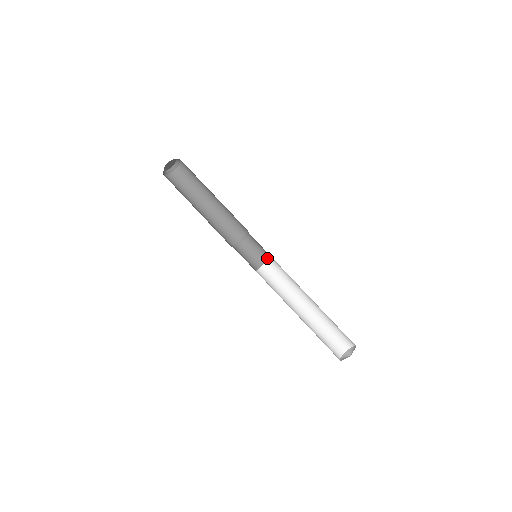
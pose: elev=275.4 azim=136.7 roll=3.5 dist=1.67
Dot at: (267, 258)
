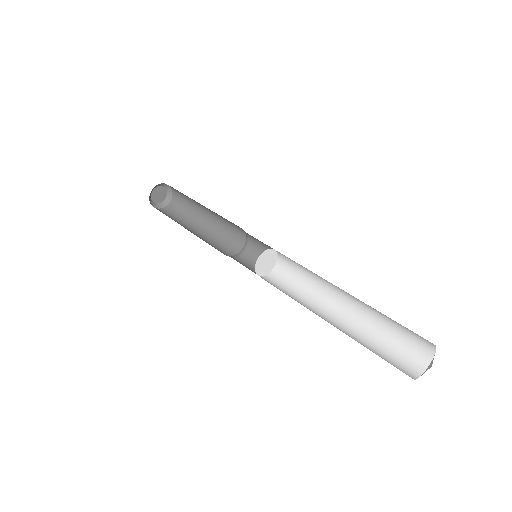
Dot at: (271, 267)
